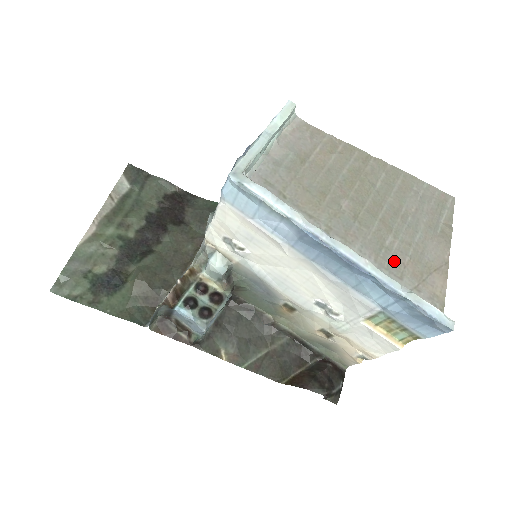
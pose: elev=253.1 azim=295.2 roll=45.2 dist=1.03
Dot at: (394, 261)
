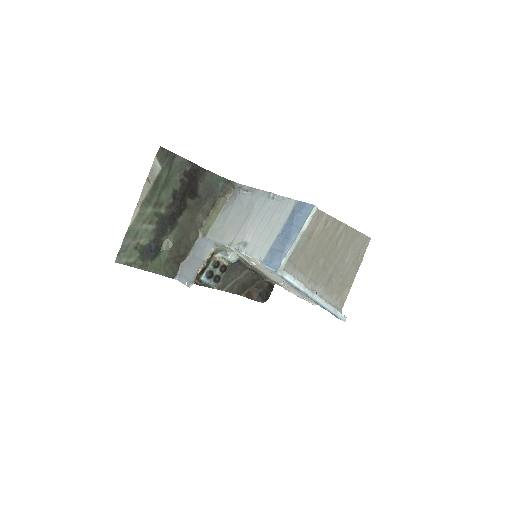
Dot at: (332, 287)
